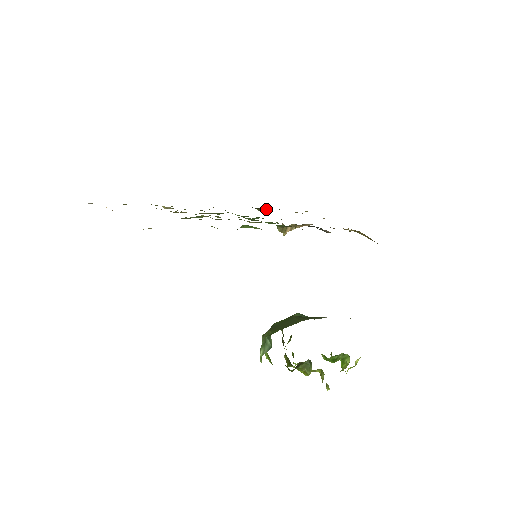
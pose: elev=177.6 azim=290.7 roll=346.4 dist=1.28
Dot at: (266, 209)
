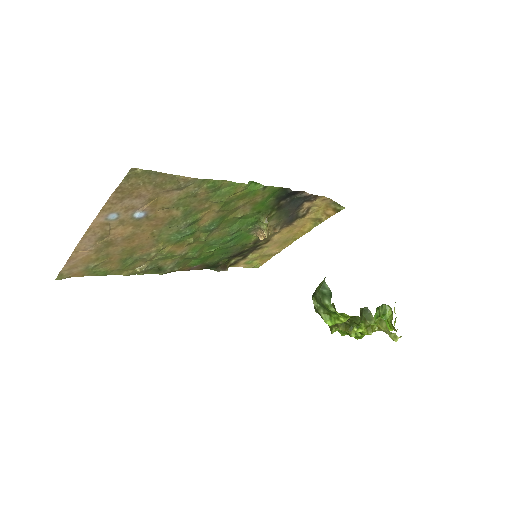
Dot at: (224, 266)
